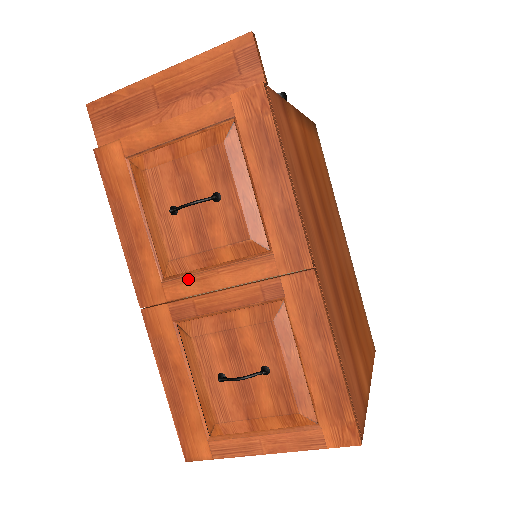
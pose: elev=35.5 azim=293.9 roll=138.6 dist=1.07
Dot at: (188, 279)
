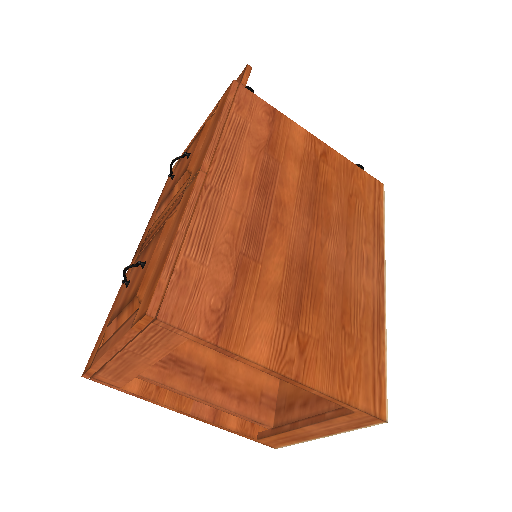
Dot at: (158, 219)
